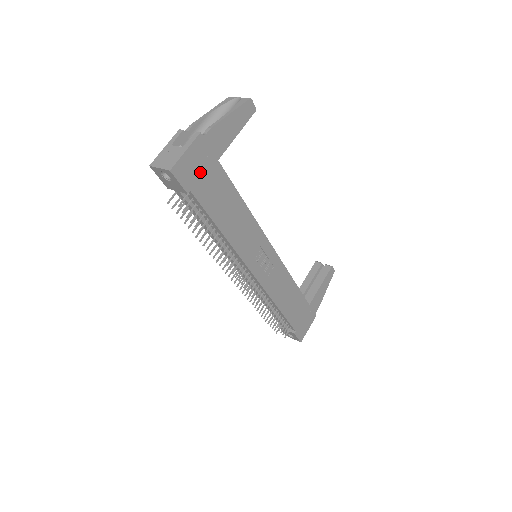
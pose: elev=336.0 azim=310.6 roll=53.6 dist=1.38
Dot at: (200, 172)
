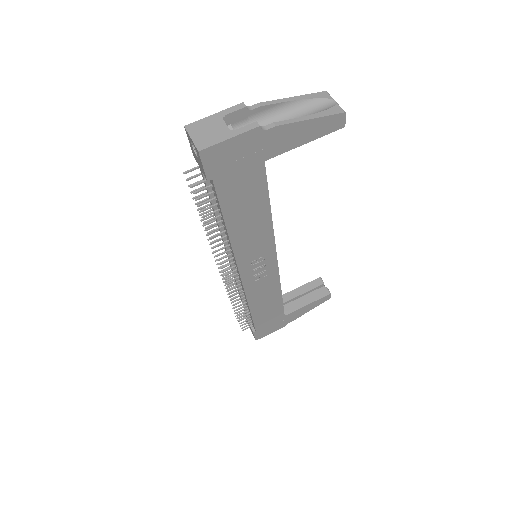
Dot at: (235, 165)
